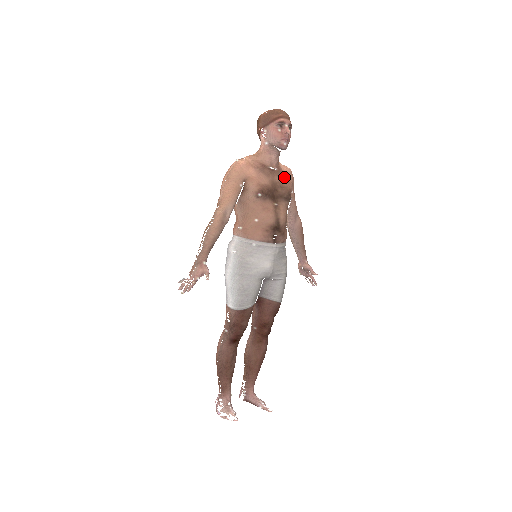
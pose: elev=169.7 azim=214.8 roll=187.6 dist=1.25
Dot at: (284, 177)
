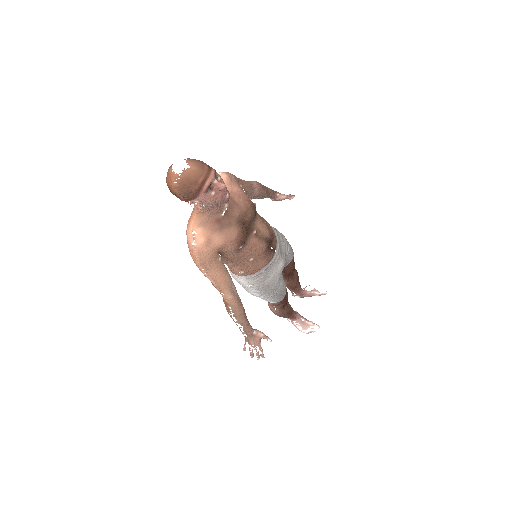
Dot at: (237, 200)
